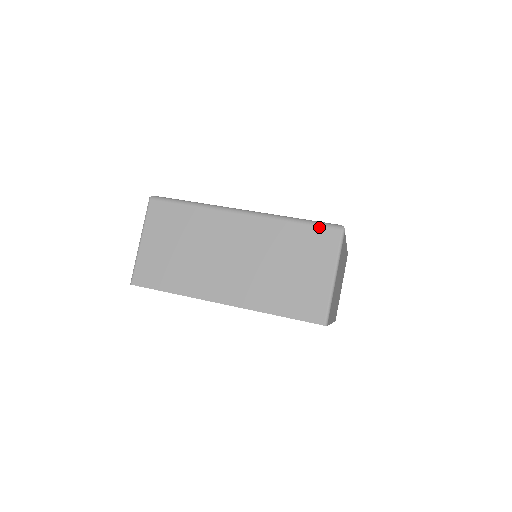
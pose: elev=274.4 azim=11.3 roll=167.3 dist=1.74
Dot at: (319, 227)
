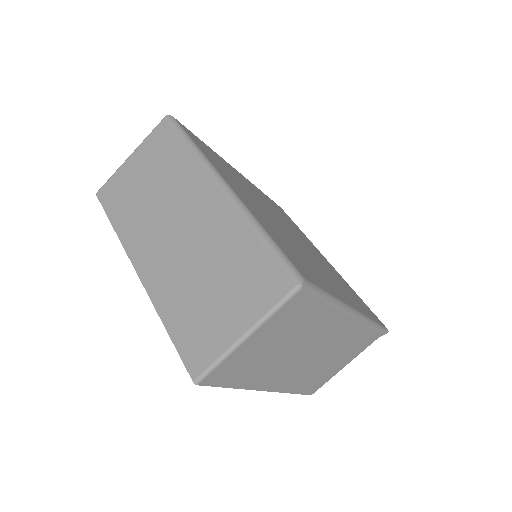
Dot at: (276, 261)
